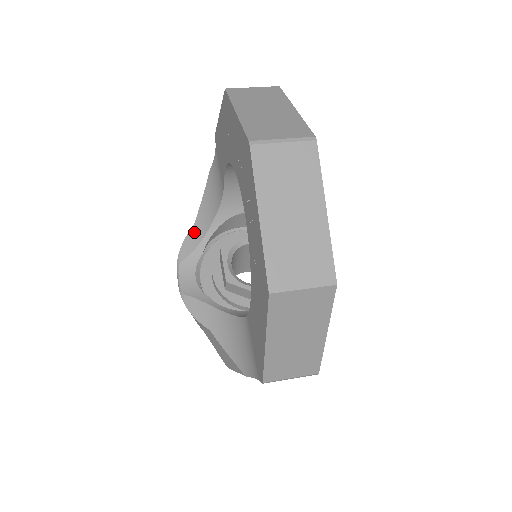
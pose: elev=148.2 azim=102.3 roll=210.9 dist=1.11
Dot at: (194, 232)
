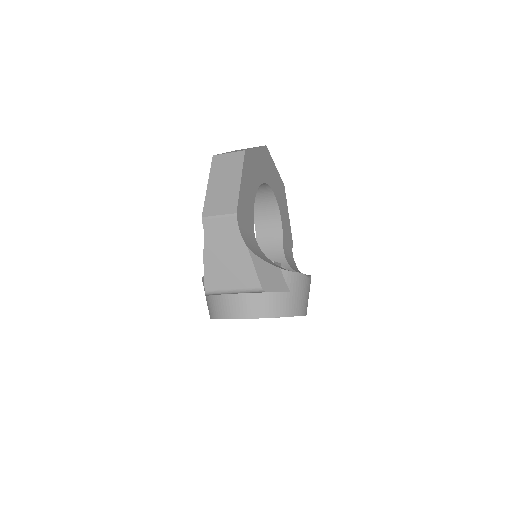
Dot at: occluded
